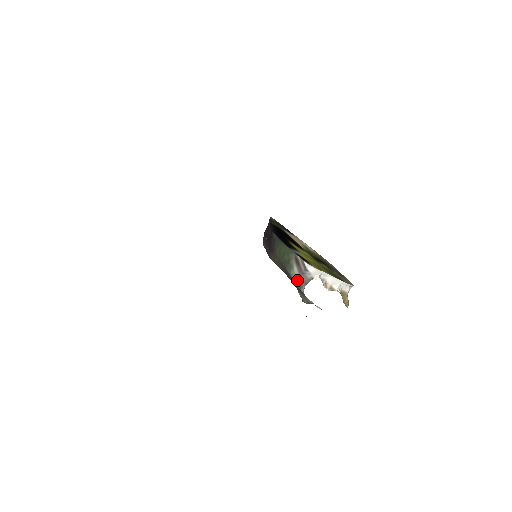
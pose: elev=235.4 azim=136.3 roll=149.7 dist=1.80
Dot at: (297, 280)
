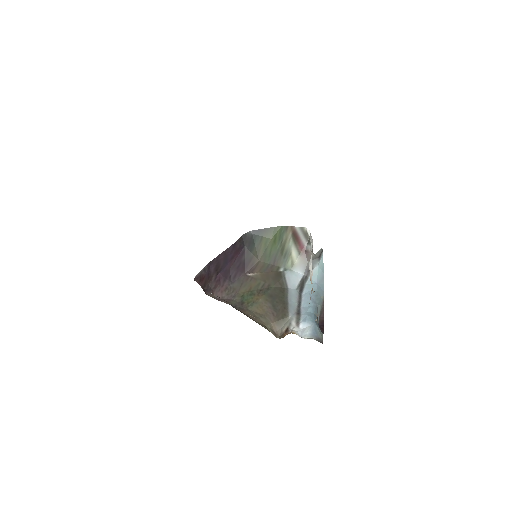
Dot at: (299, 268)
